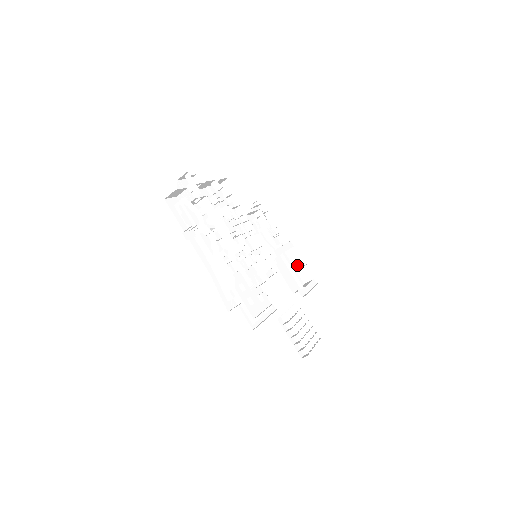
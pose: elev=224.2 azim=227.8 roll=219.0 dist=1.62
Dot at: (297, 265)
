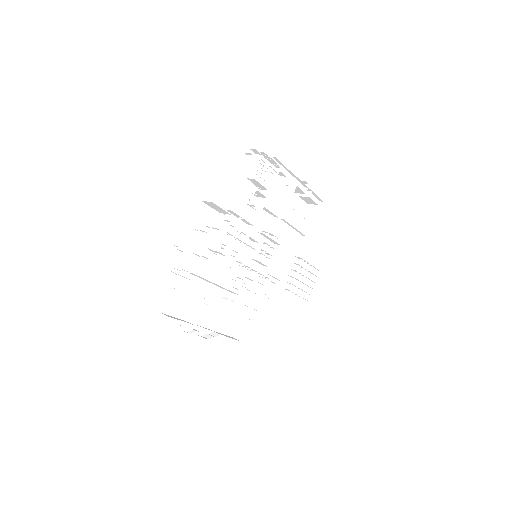
Dot at: occluded
